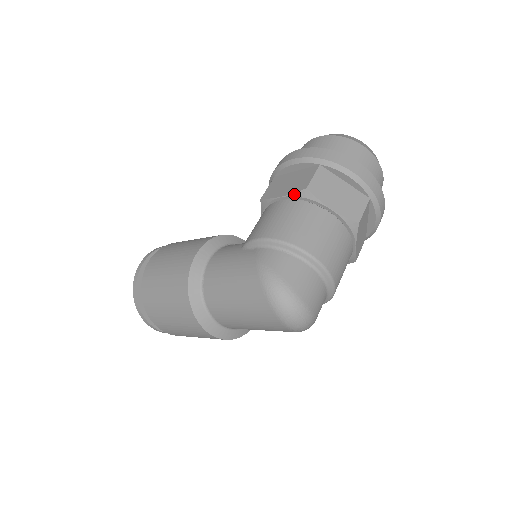
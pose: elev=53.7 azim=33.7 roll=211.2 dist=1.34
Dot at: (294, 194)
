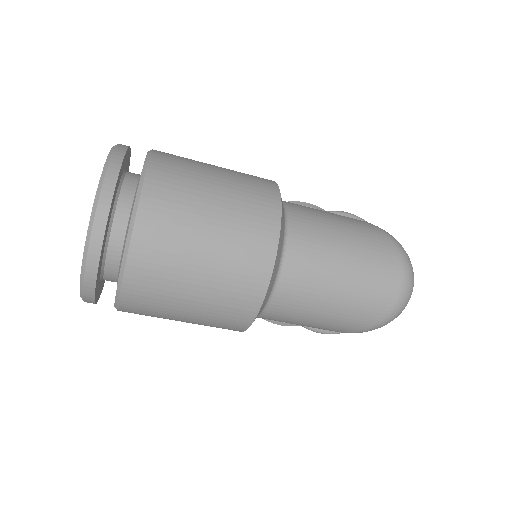
Dot at: occluded
